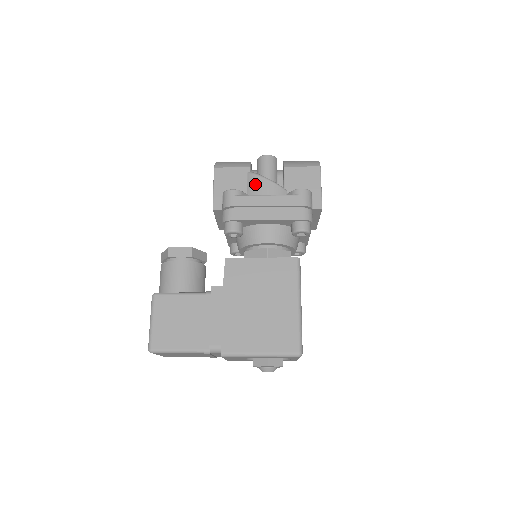
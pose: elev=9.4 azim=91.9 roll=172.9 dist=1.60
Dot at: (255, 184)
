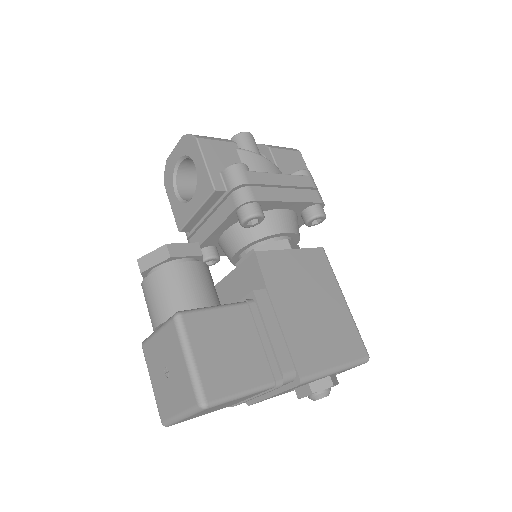
Dot at: (253, 162)
